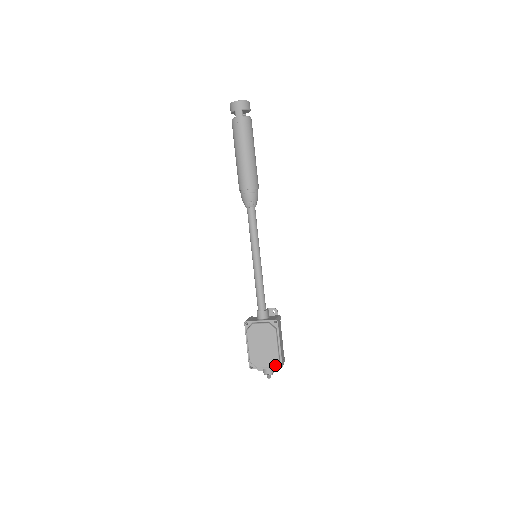
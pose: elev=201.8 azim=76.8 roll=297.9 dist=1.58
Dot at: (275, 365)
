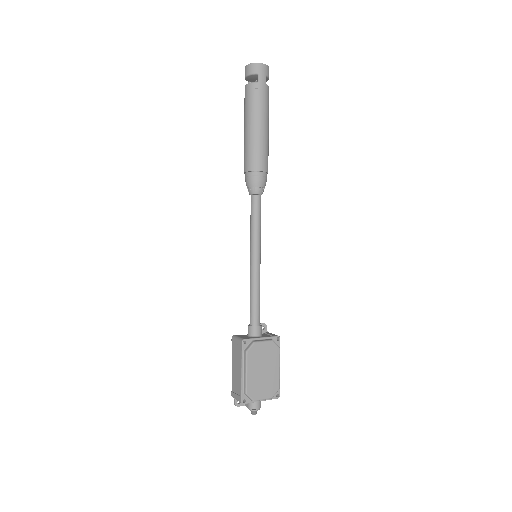
Dot at: (274, 394)
